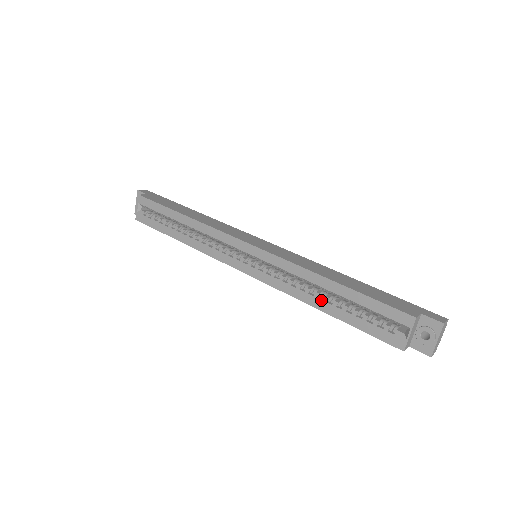
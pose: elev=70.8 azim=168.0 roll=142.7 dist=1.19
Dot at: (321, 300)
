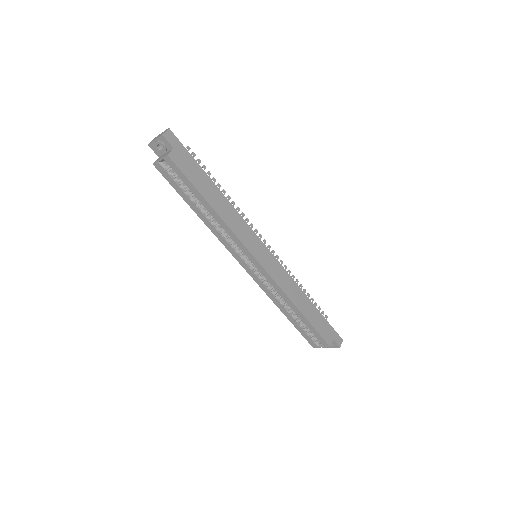
Dot at: (286, 311)
